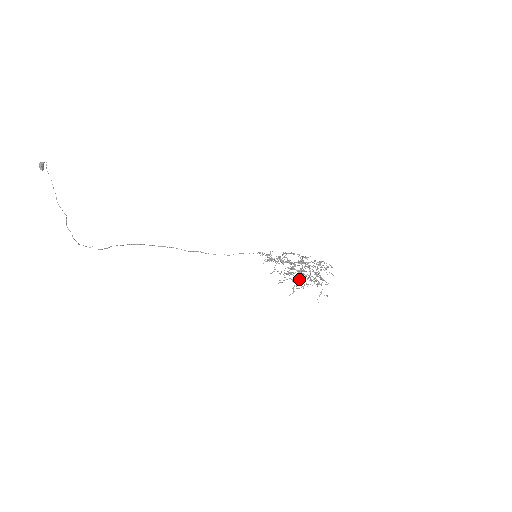
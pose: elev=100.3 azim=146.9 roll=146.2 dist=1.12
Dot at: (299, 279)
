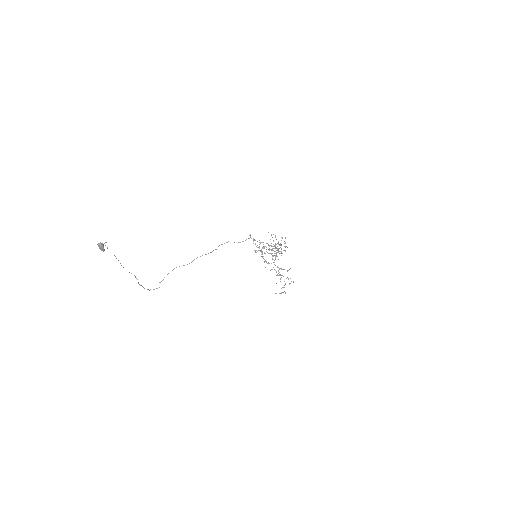
Dot at: (272, 259)
